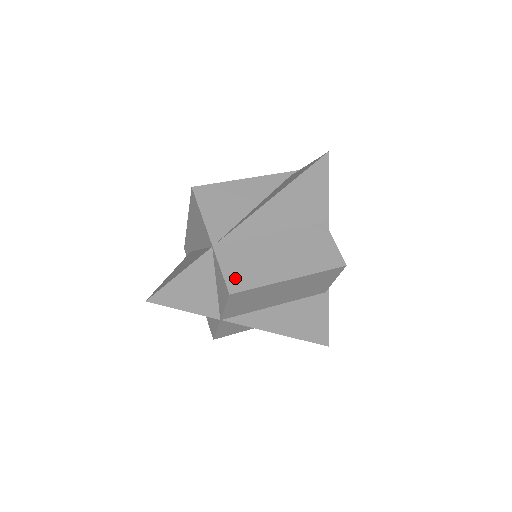
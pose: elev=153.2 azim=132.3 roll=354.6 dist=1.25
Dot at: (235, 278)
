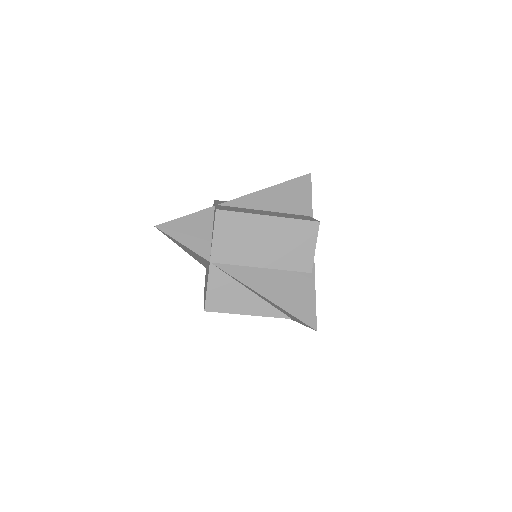
Dot at: (224, 209)
